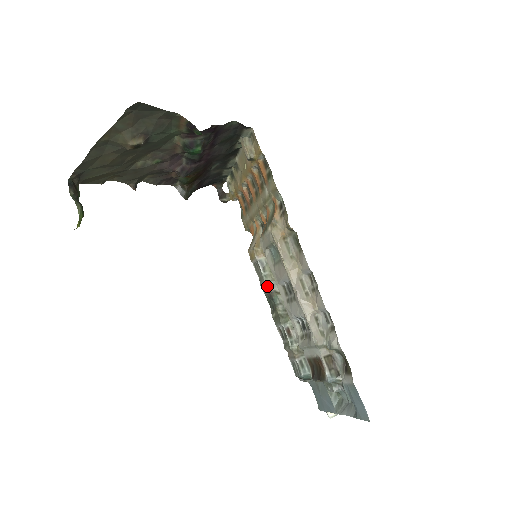
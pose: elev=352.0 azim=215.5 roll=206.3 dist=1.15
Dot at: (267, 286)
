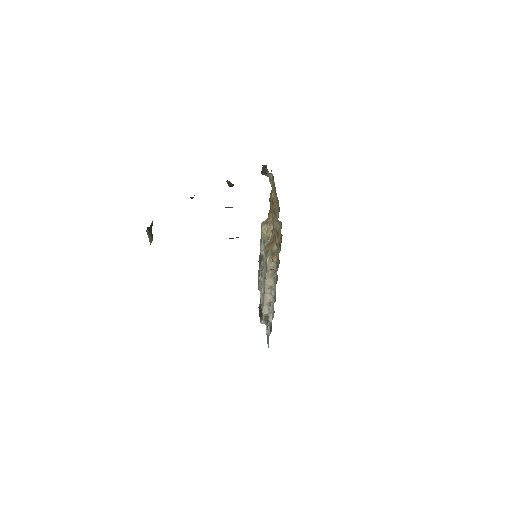
Dot at: (261, 252)
